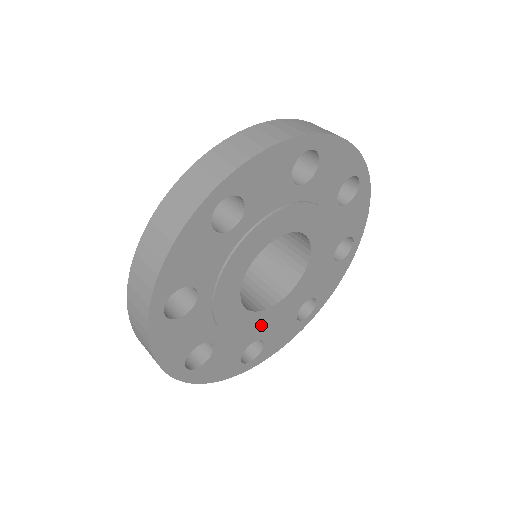
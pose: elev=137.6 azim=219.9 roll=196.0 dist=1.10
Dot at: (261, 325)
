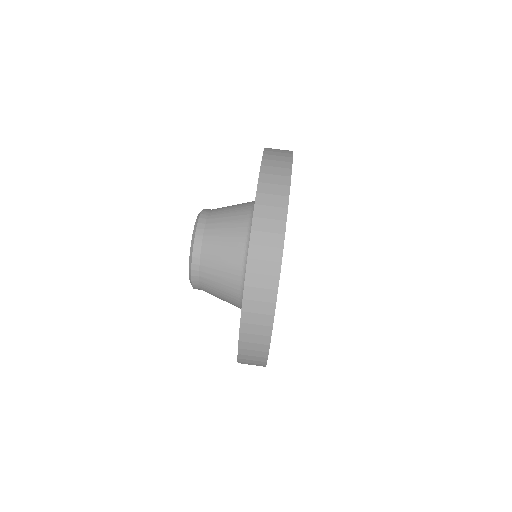
Dot at: occluded
